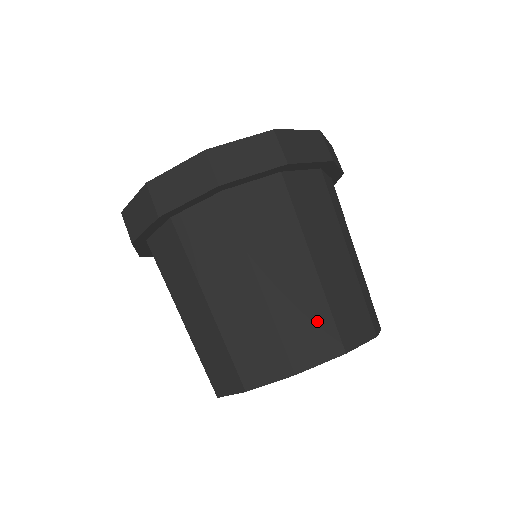
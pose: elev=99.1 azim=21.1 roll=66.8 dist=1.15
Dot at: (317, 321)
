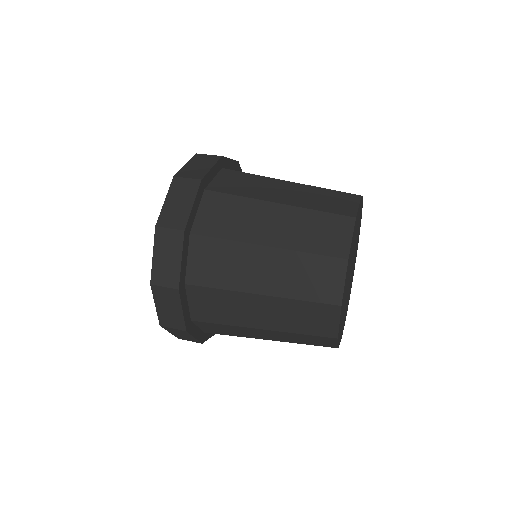
Dot at: (329, 196)
